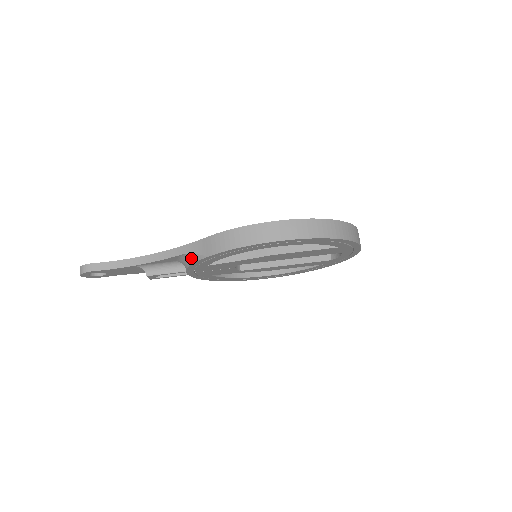
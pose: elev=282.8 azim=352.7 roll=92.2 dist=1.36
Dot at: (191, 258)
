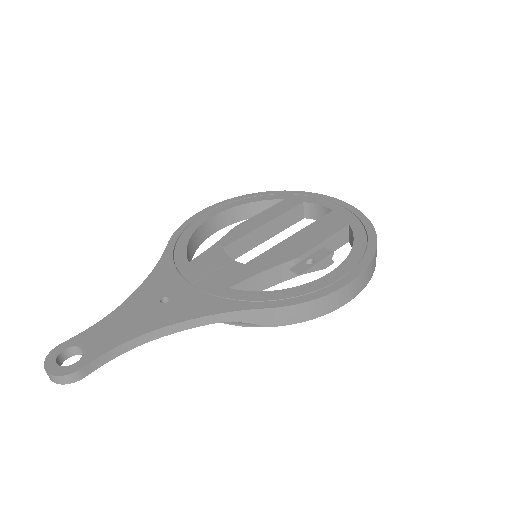
Dot at: (231, 321)
